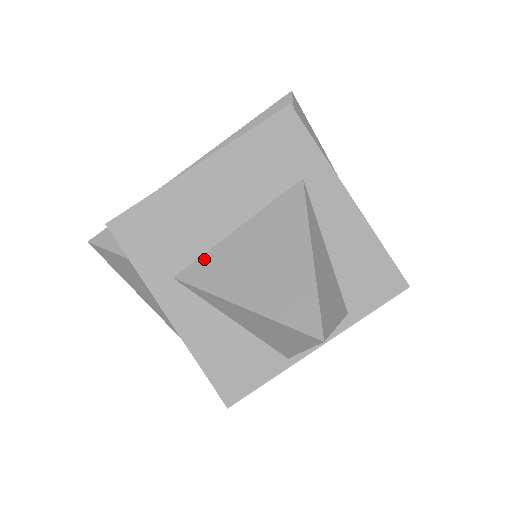
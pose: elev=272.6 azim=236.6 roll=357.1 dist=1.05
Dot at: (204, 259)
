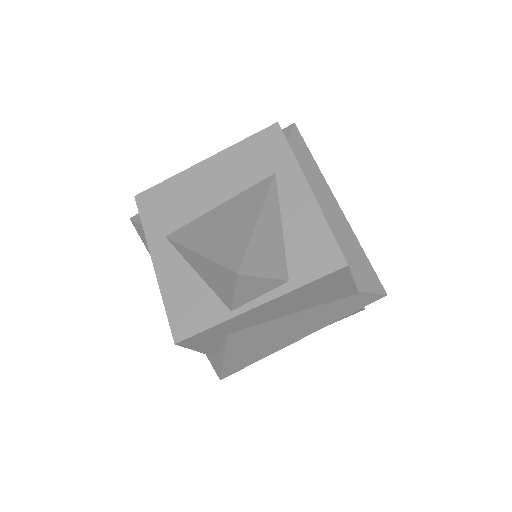
Dot at: (189, 225)
